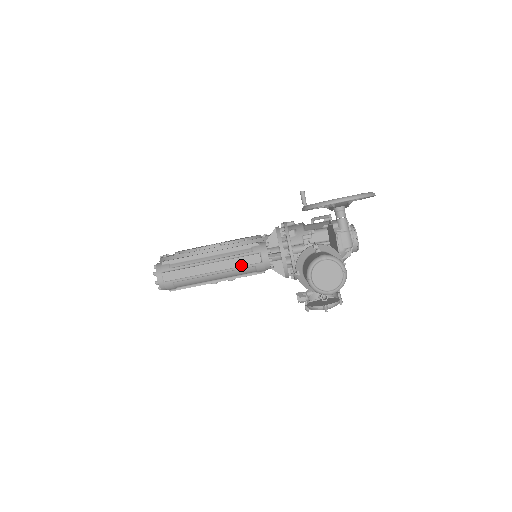
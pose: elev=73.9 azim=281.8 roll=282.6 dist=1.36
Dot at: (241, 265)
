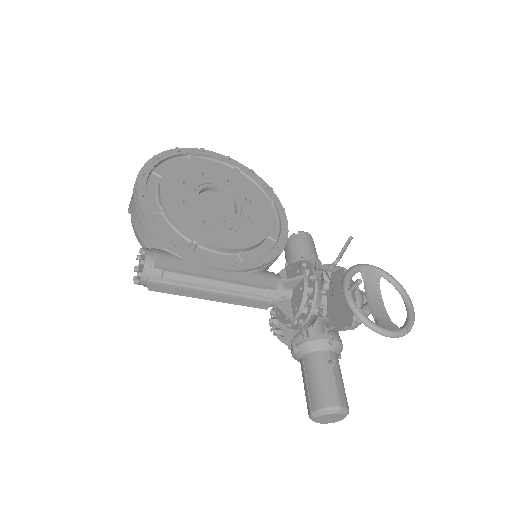
Dot at: (245, 305)
